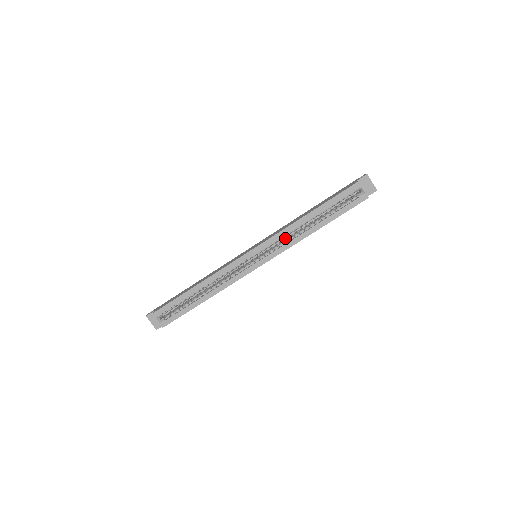
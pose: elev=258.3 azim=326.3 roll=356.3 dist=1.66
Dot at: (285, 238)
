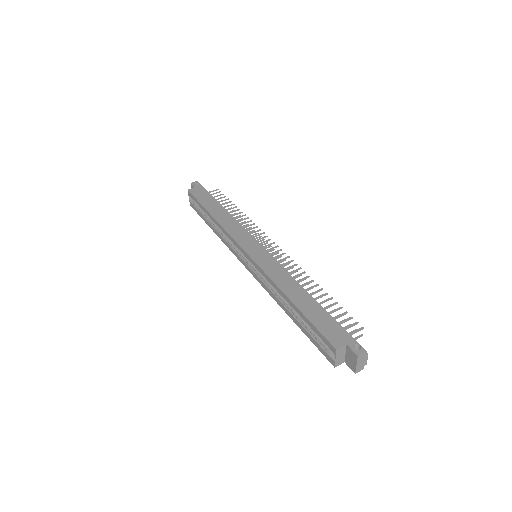
Dot at: occluded
